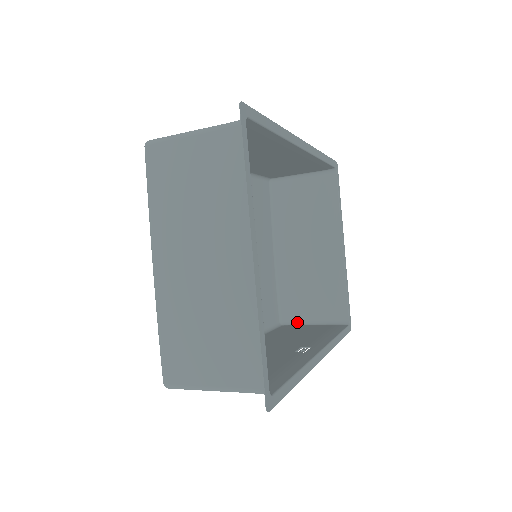
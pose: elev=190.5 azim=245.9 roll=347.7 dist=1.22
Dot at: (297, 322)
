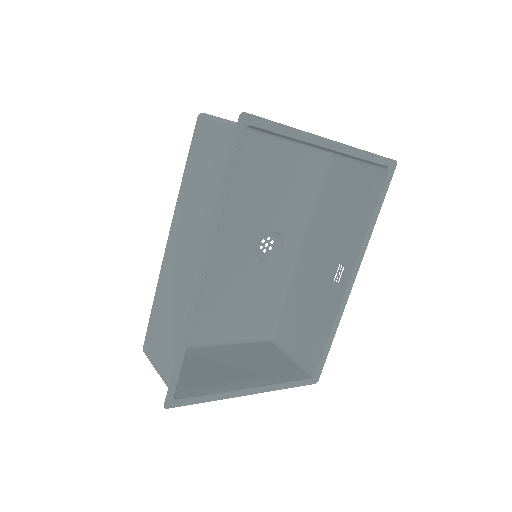
Dot at: (343, 155)
